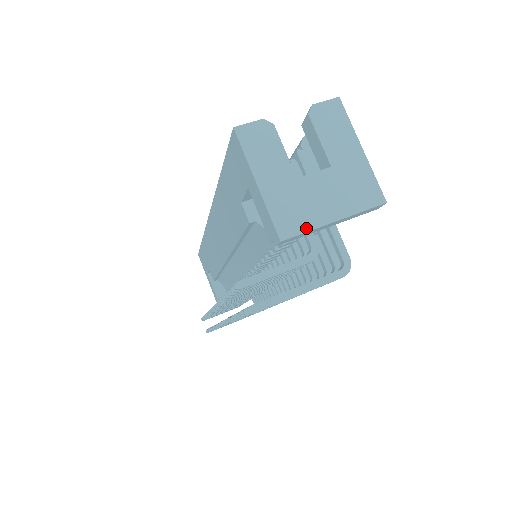
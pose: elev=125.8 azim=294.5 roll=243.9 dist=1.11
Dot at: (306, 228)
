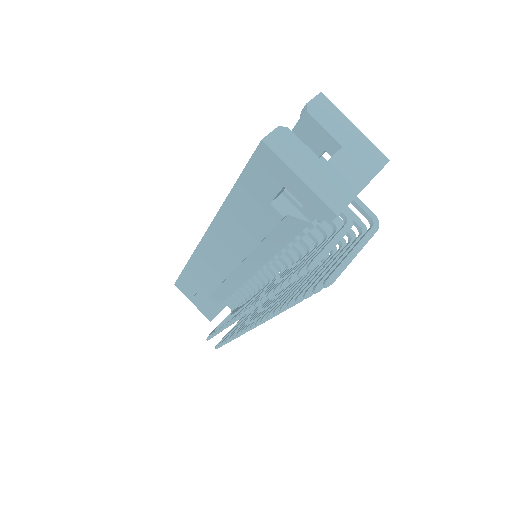
Dot at: (349, 199)
